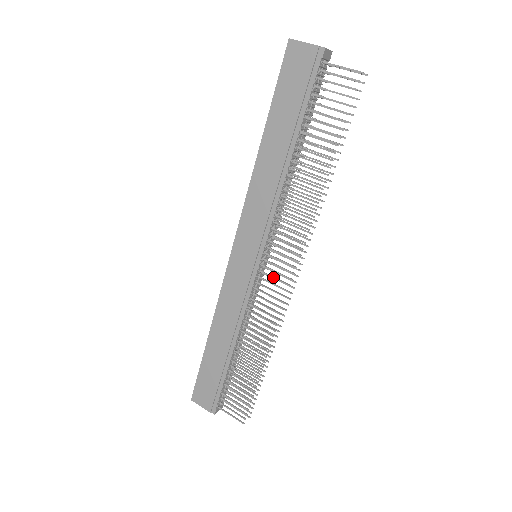
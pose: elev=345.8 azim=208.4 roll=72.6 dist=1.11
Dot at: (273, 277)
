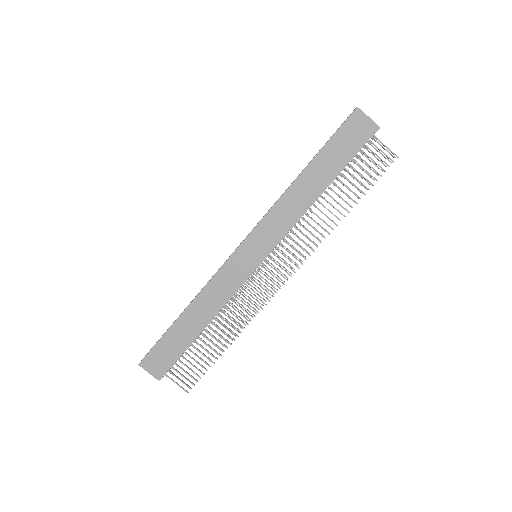
Dot at: (268, 278)
